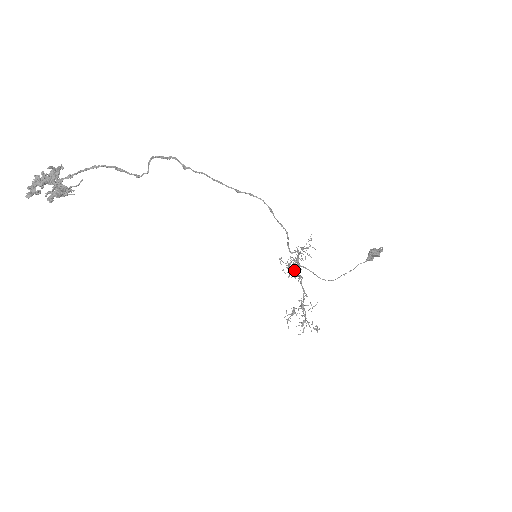
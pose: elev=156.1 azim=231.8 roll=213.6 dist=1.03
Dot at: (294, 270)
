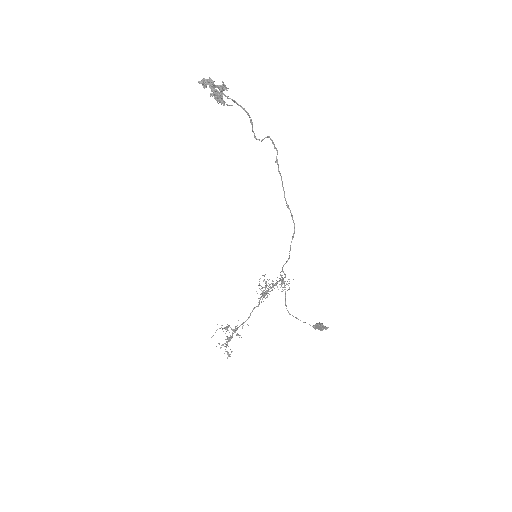
Dot at: (263, 292)
